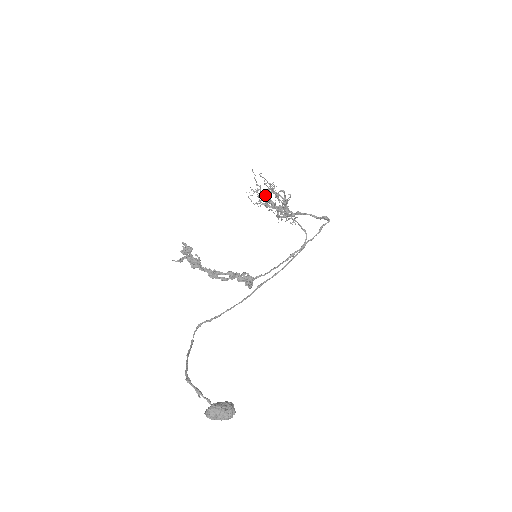
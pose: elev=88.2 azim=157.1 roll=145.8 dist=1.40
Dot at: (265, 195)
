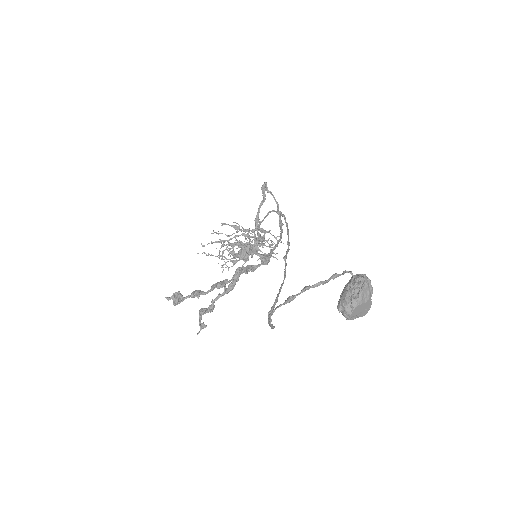
Dot at: occluded
